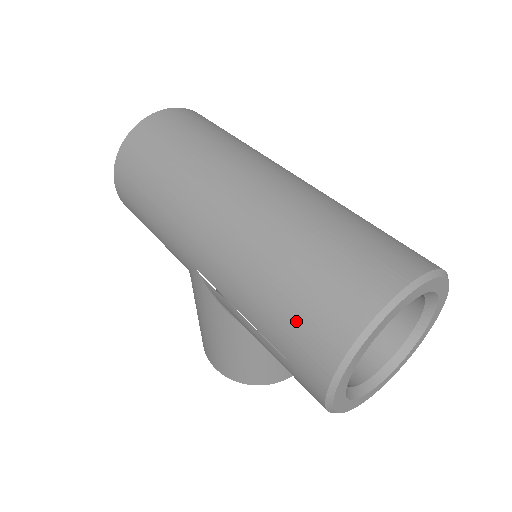
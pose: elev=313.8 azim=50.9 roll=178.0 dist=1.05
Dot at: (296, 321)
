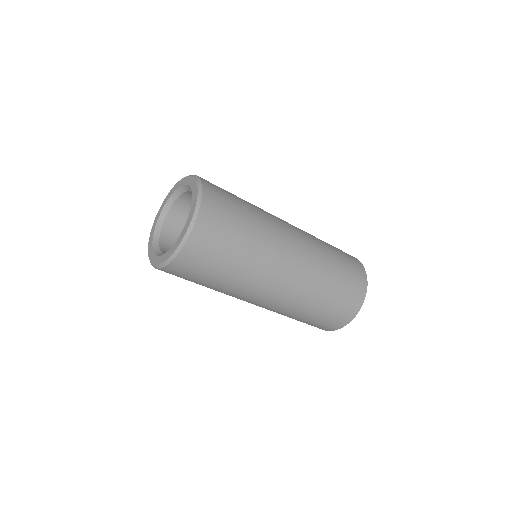
Dot at: (315, 324)
